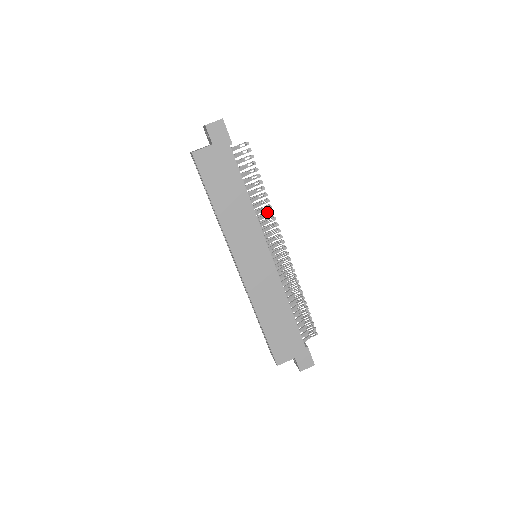
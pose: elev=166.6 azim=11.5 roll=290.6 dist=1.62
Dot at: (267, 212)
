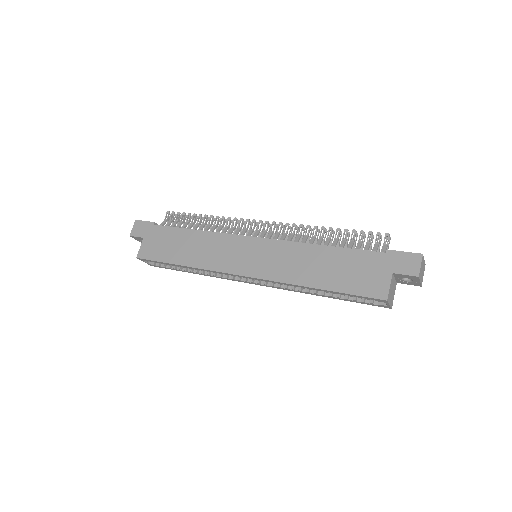
Dot at: occluded
